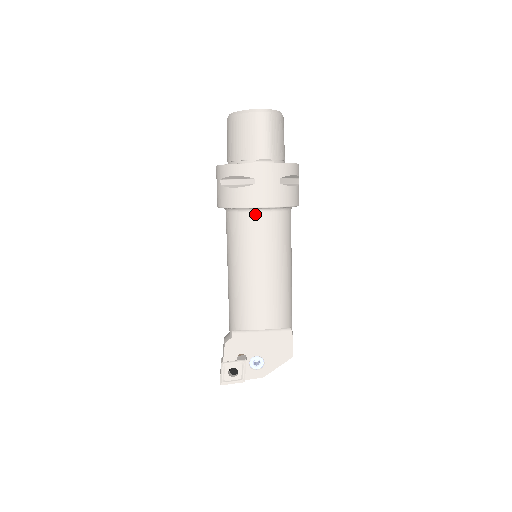
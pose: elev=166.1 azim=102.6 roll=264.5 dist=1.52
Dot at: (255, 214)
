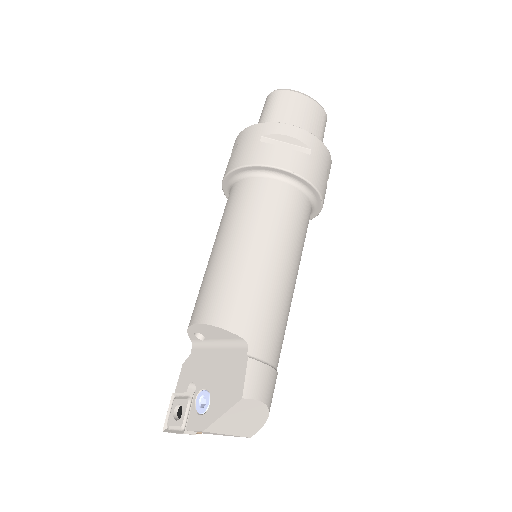
Dot at: (235, 184)
